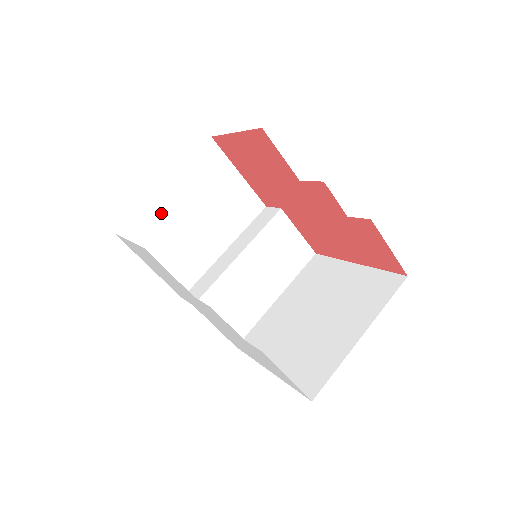
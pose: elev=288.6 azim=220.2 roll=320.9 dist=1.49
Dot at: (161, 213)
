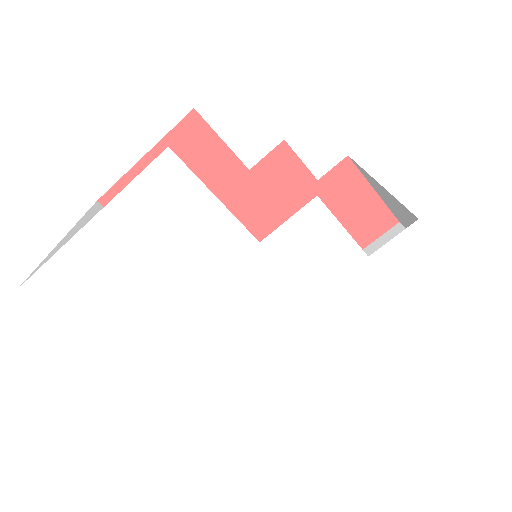
Dot at: occluded
